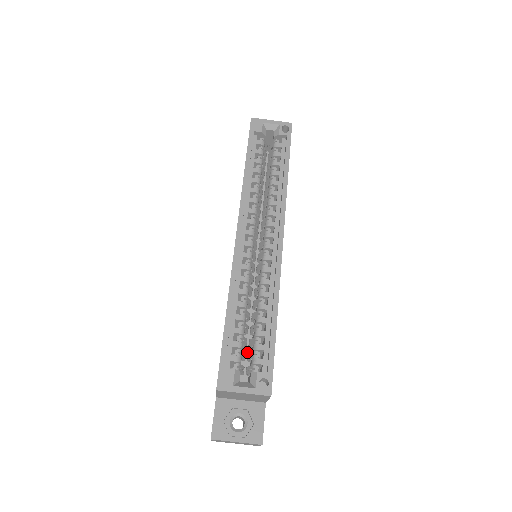
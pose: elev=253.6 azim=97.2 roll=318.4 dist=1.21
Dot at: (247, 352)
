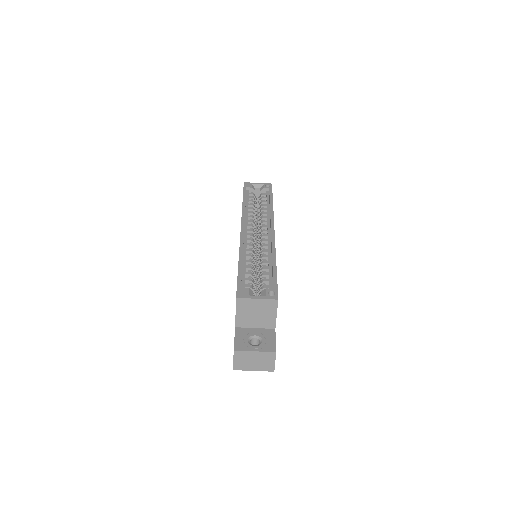
Dot at: occluded
